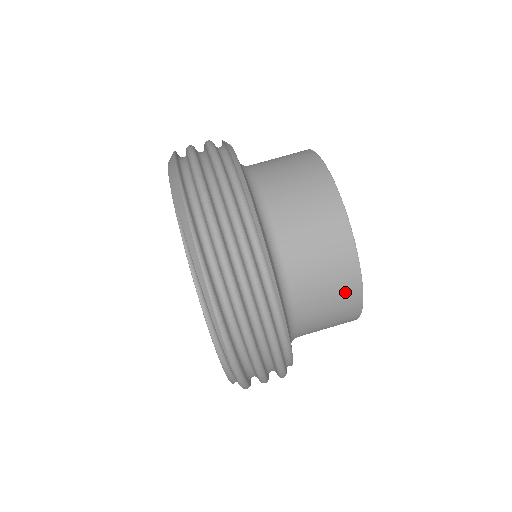
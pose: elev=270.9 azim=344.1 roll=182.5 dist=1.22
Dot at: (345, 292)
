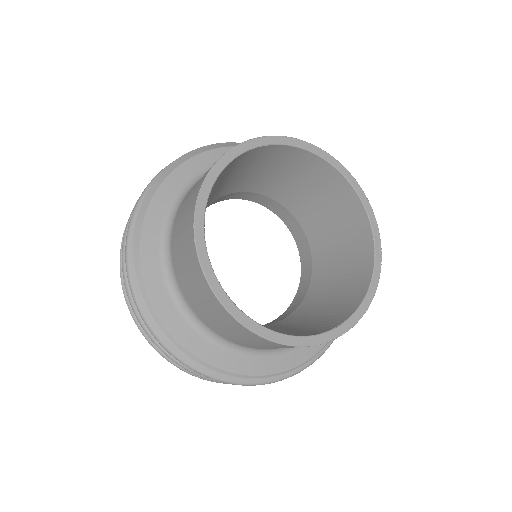
Dot at: (287, 347)
